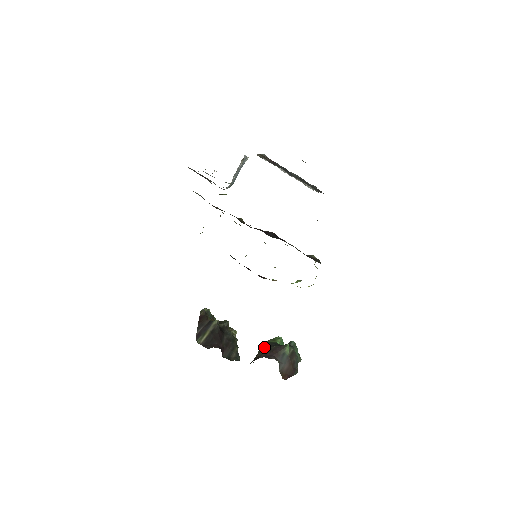
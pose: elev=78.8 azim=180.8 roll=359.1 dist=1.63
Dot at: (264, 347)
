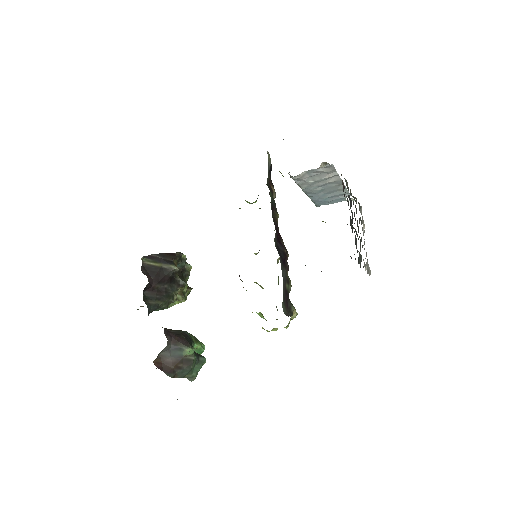
Dot at: (180, 330)
